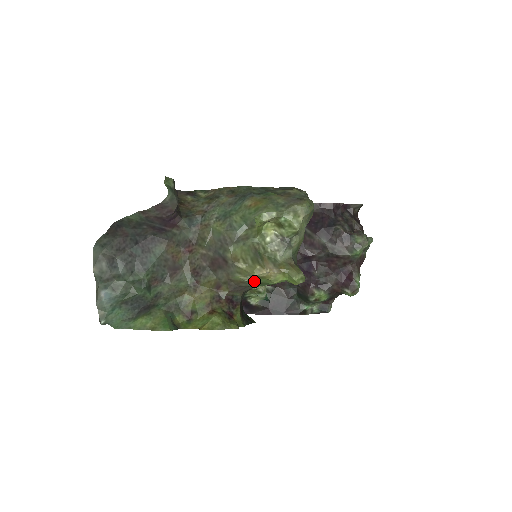
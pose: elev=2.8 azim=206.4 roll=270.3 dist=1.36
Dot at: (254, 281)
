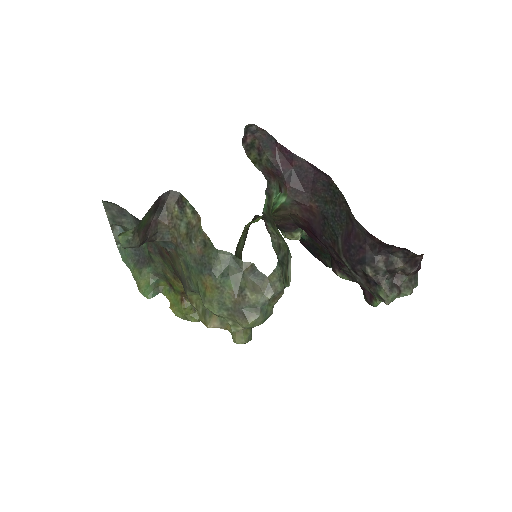
Dot at: occluded
